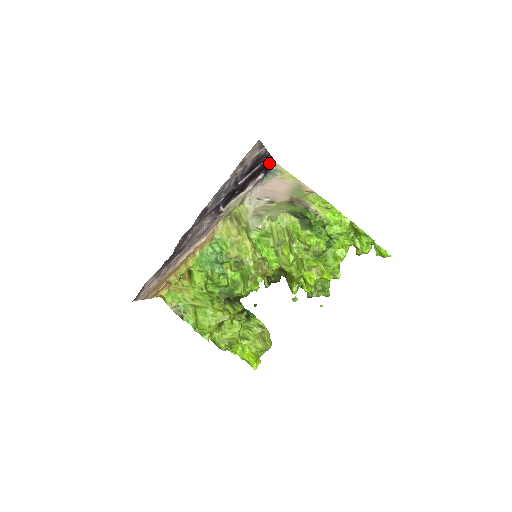
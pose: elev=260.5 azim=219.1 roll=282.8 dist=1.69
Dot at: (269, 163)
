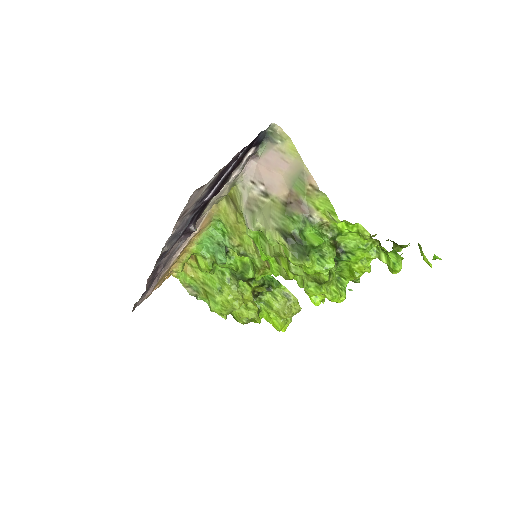
Dot at: (257, 137)
